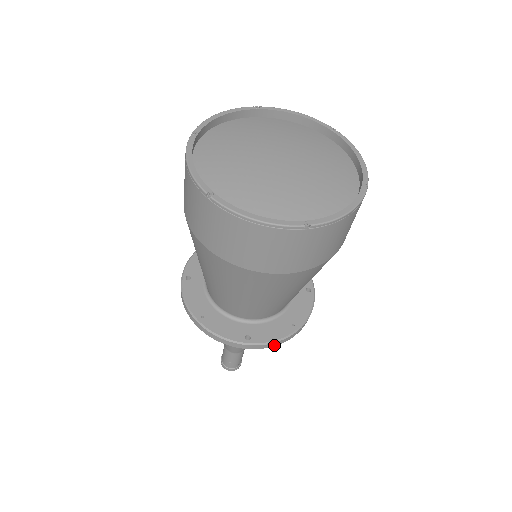
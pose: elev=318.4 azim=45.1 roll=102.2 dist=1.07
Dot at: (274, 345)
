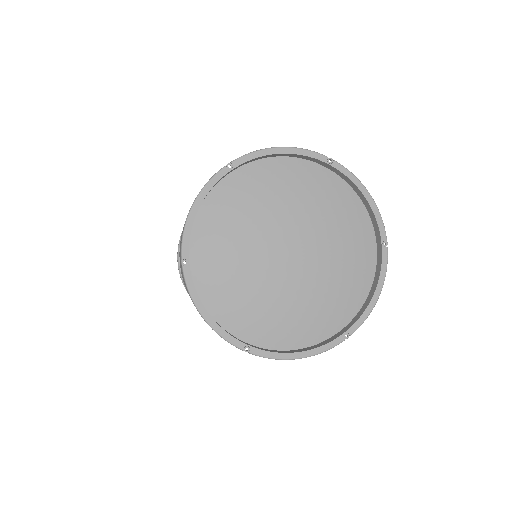
Dot at: occluded
